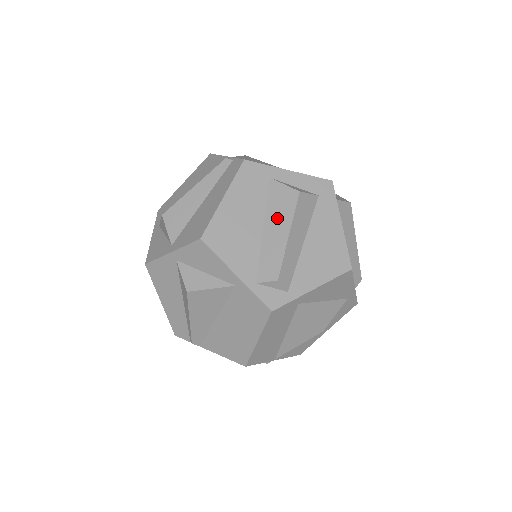
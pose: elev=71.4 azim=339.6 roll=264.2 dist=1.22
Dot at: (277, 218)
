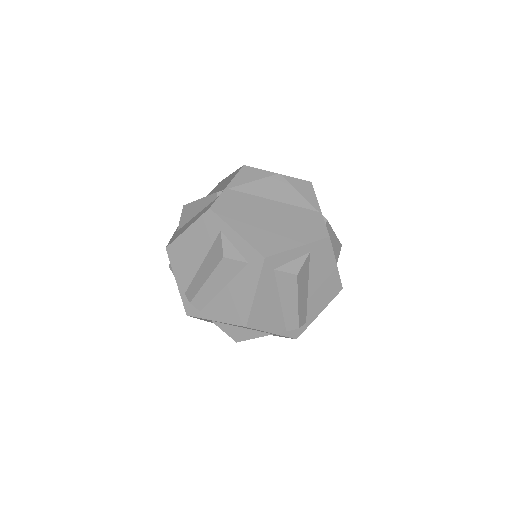
Dot at: (208, 264)
